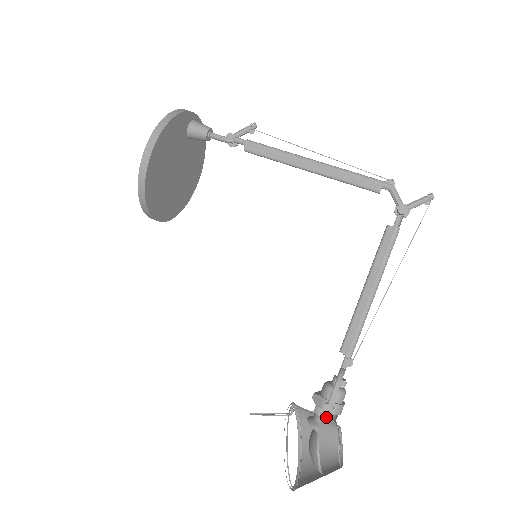
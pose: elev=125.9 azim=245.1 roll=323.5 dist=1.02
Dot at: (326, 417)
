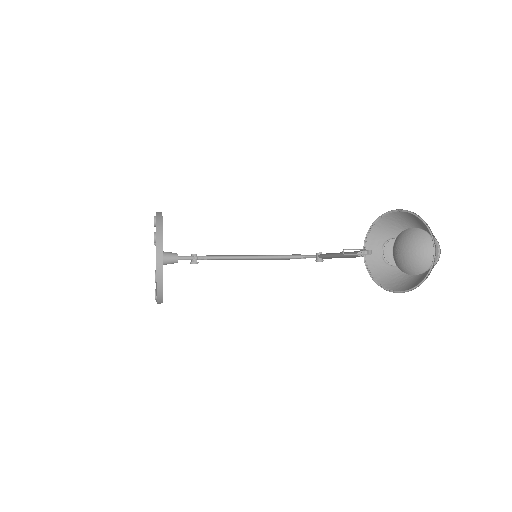
Dot at: (396, 266)
